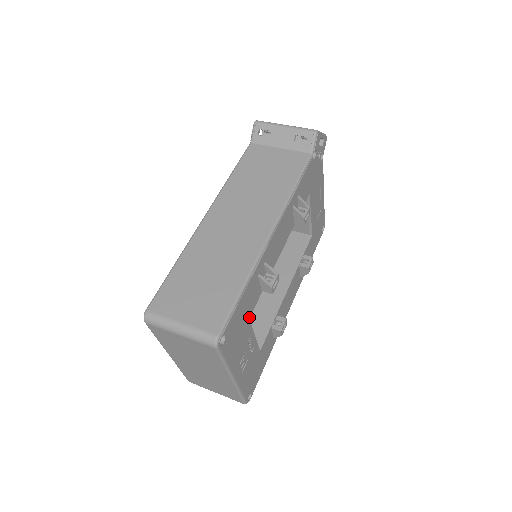
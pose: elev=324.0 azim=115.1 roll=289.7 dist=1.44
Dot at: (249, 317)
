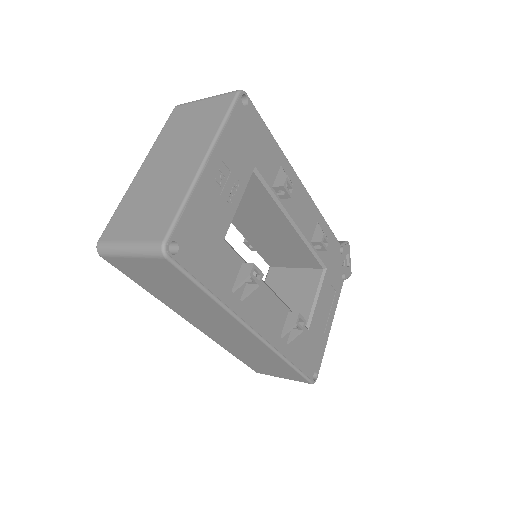
Dot at: (256, 166)
